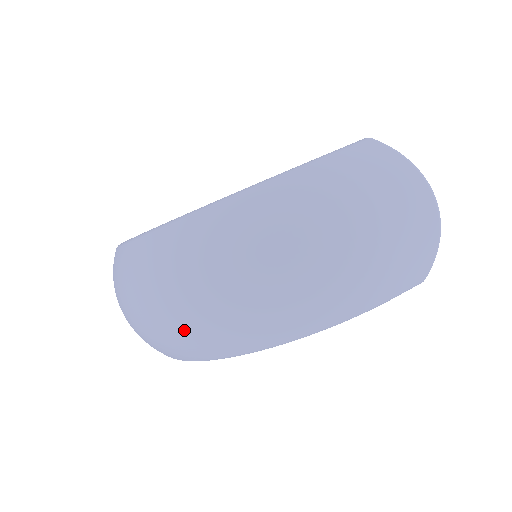
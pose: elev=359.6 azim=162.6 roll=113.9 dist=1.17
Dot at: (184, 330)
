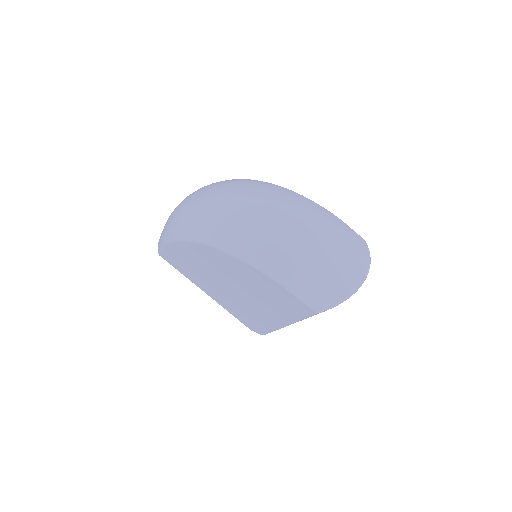
Dot at: (204, 208)
